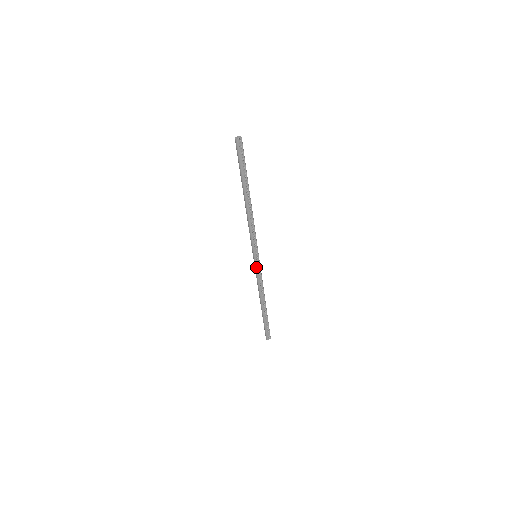
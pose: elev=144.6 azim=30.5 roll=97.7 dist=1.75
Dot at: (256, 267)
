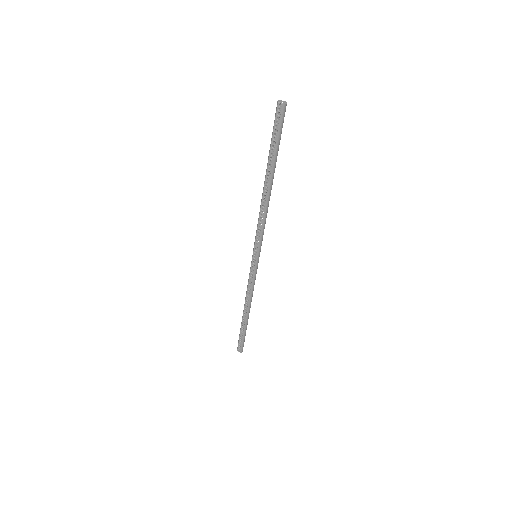
Dot at: (251, 267)
